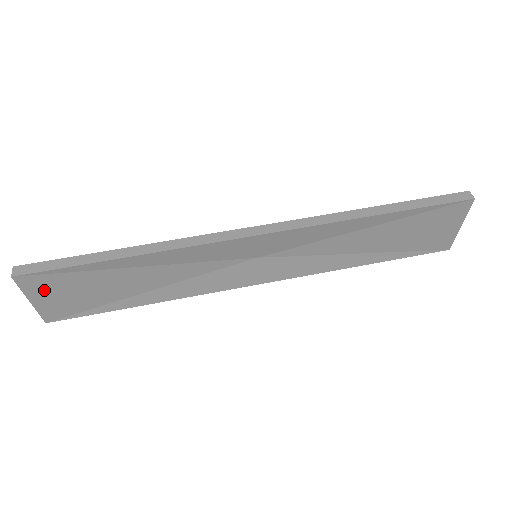
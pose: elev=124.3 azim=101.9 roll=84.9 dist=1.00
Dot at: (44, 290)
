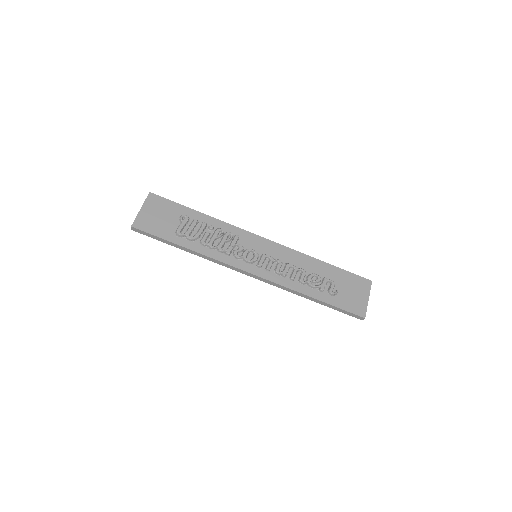
Dot at: occluded
